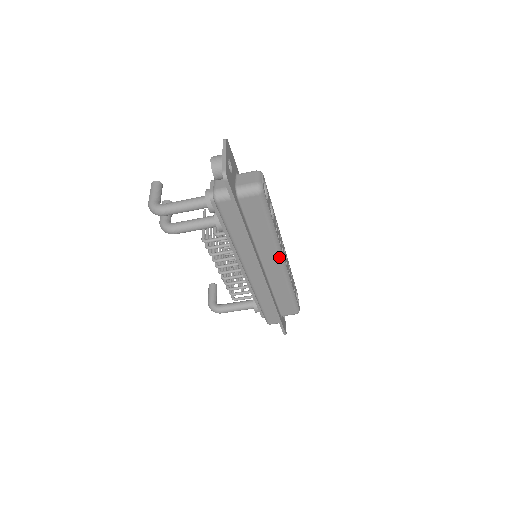
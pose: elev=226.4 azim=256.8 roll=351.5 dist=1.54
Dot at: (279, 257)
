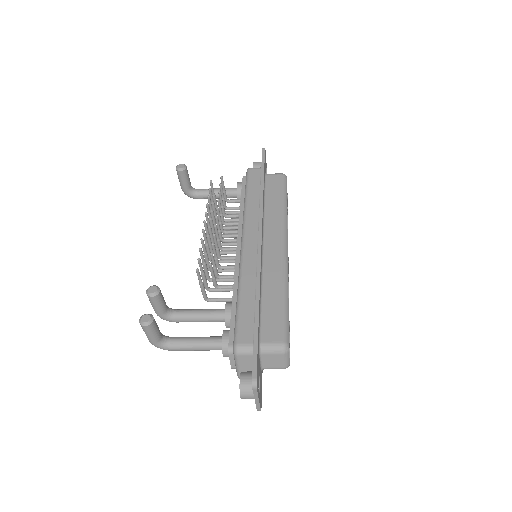
Dot at: occluded
